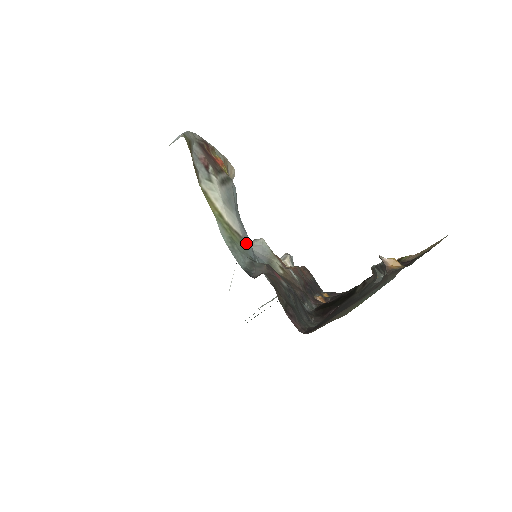
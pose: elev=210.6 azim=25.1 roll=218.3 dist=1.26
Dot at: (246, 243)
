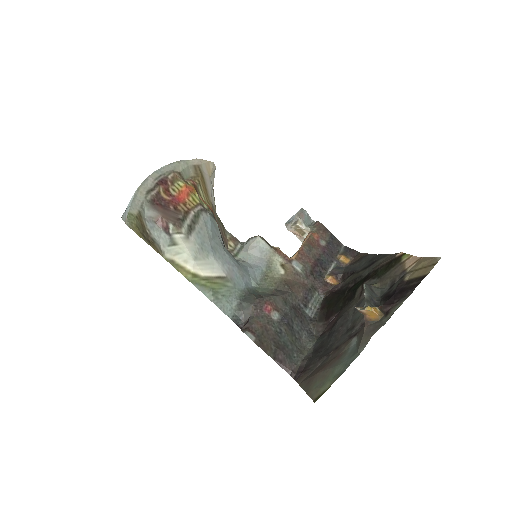
Dot at: (232, 278)
